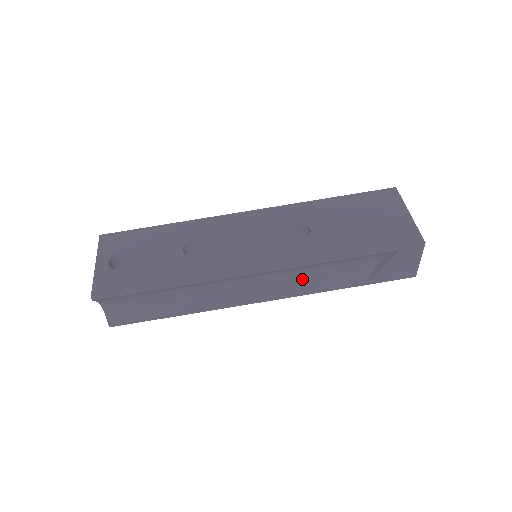
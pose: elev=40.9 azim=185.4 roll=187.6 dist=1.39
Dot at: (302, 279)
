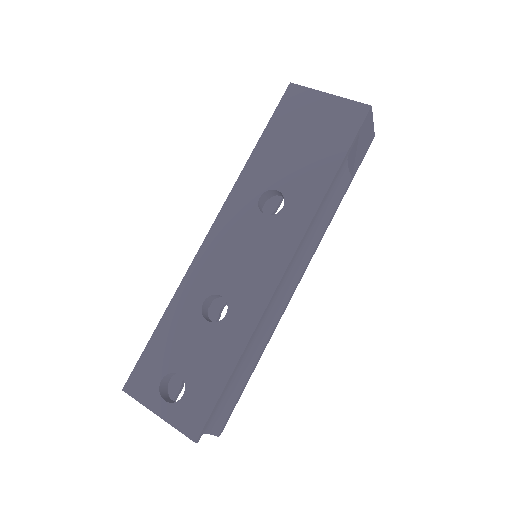
Dot at: (310, 233)
